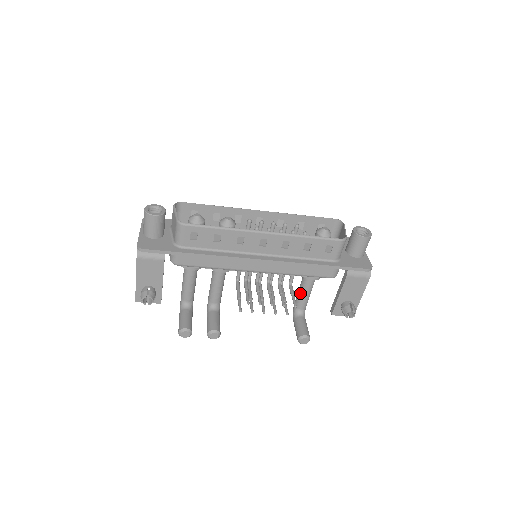
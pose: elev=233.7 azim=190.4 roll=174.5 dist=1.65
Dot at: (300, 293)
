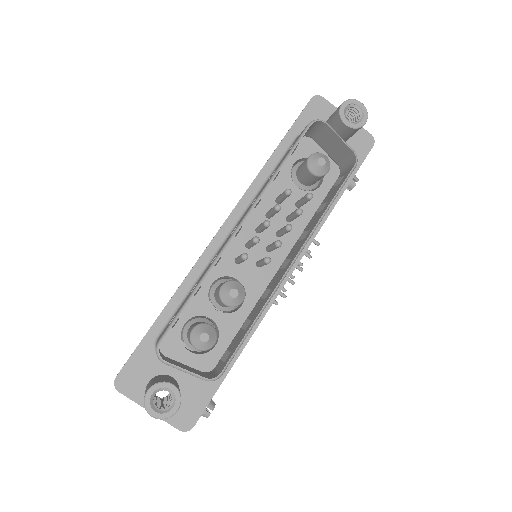
Dot at: occluded
